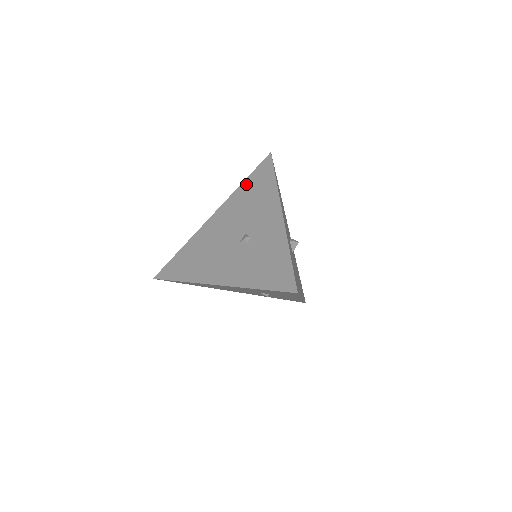
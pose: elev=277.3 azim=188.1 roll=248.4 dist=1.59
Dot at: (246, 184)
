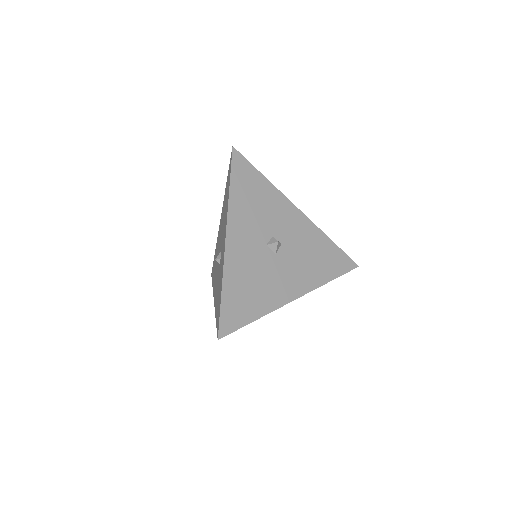
Dot at: (226, 187)
